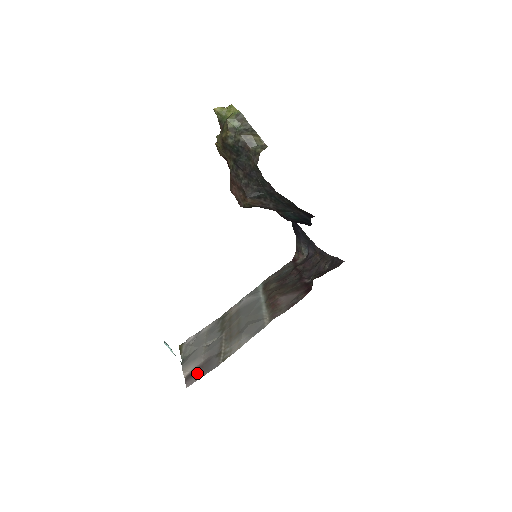
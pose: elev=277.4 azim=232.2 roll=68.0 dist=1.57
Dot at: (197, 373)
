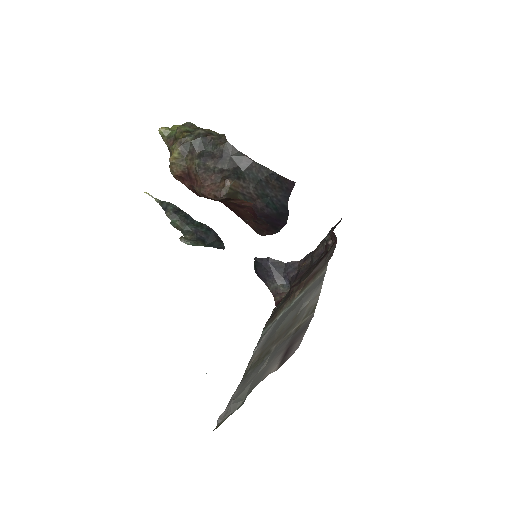
Dot at: (293, 344)
